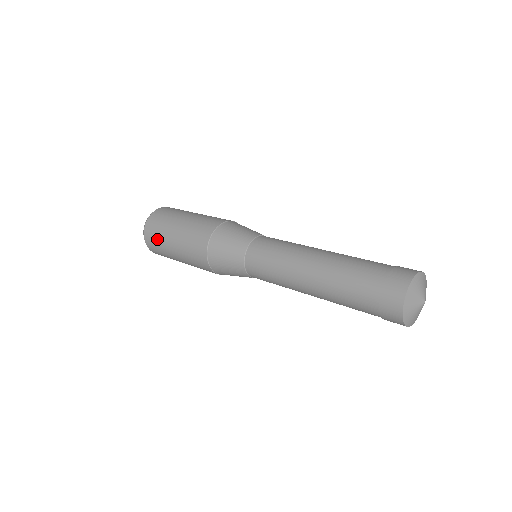
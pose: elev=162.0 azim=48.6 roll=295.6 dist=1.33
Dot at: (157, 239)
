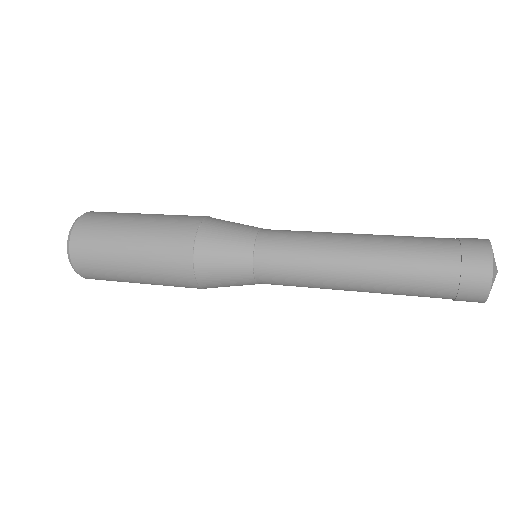
Dot at: (104, 276)
